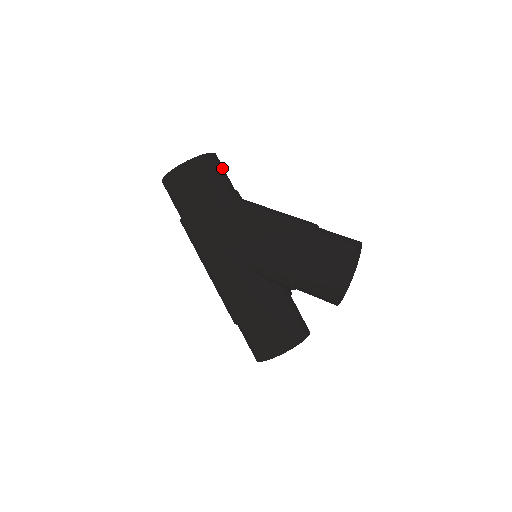
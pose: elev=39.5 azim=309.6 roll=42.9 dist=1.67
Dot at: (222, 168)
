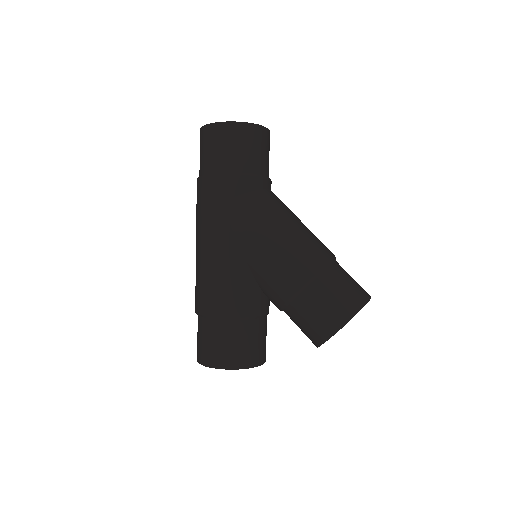
Dot at: occluded
